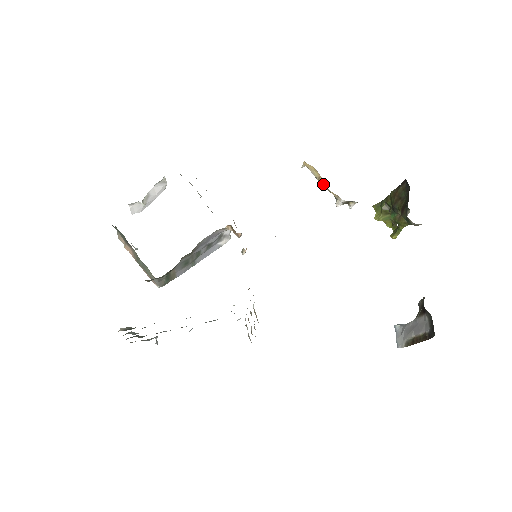
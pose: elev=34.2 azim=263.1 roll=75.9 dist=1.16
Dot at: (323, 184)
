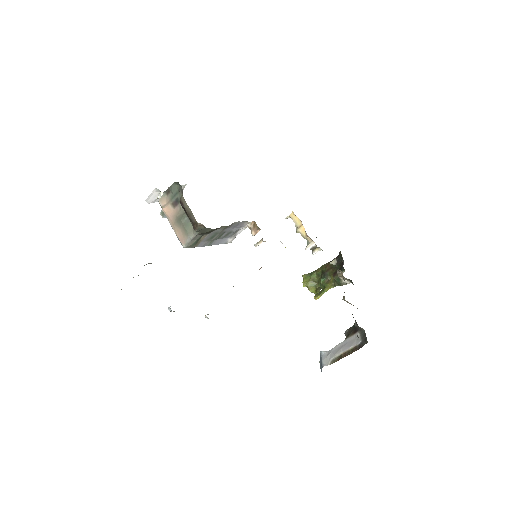
Dot at: (301, 231)
